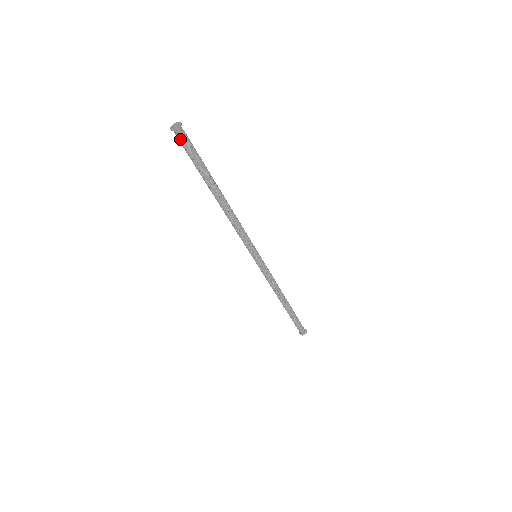
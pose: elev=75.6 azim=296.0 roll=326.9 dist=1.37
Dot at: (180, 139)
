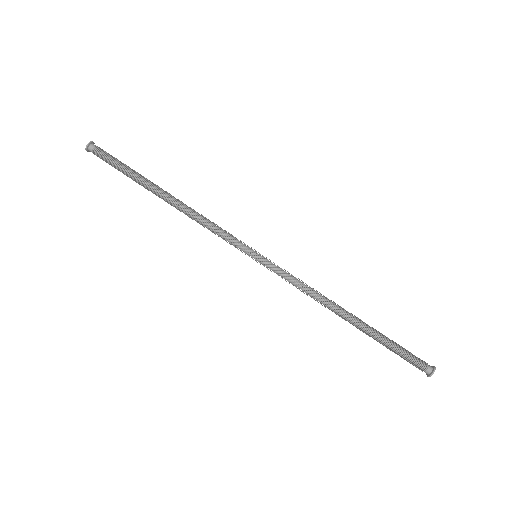
Dot at: (97, 152)
